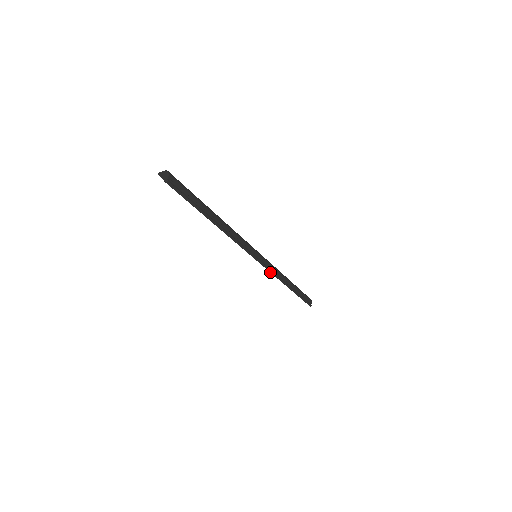
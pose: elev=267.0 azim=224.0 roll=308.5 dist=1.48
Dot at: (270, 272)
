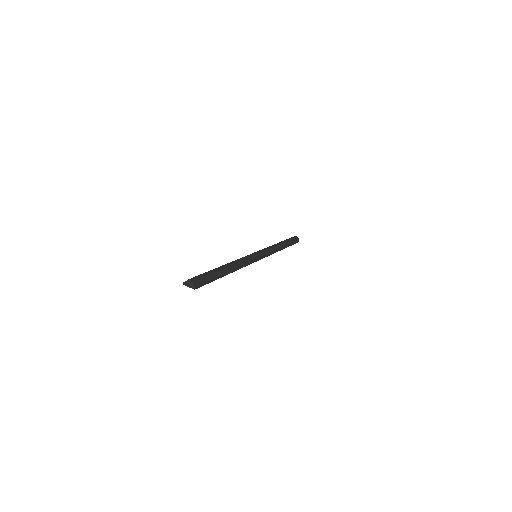
Dot at: (269, 255)
